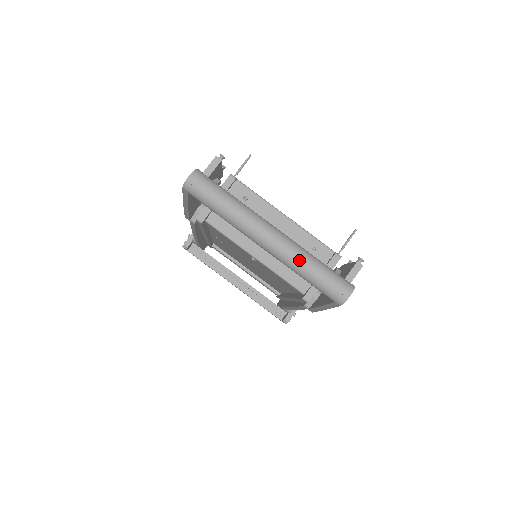
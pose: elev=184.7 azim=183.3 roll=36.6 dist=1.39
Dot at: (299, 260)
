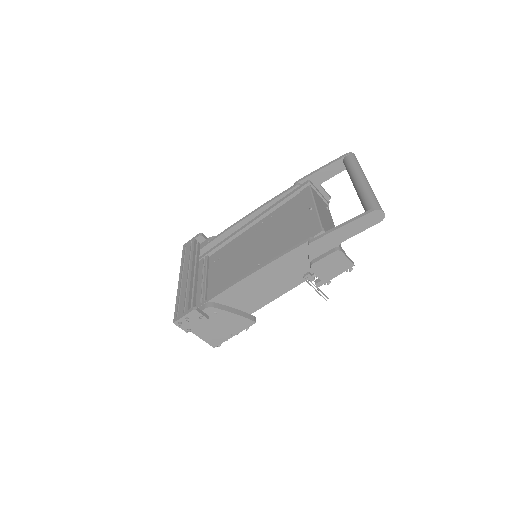
Dot at: occluded
